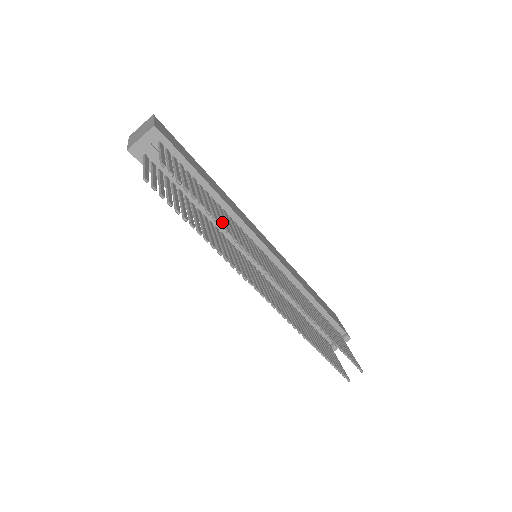
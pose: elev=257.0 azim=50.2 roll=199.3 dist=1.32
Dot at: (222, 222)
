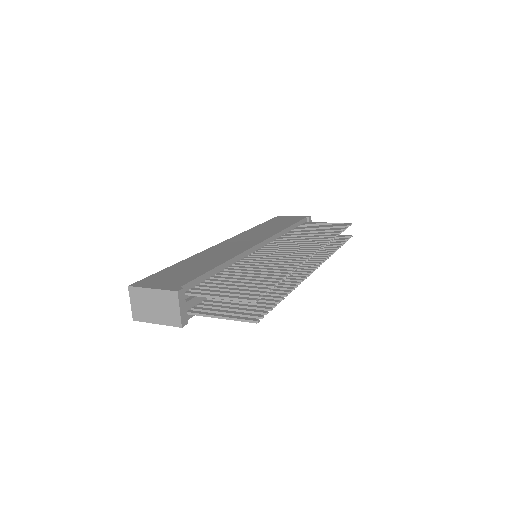
Dot at: (279, 273)
